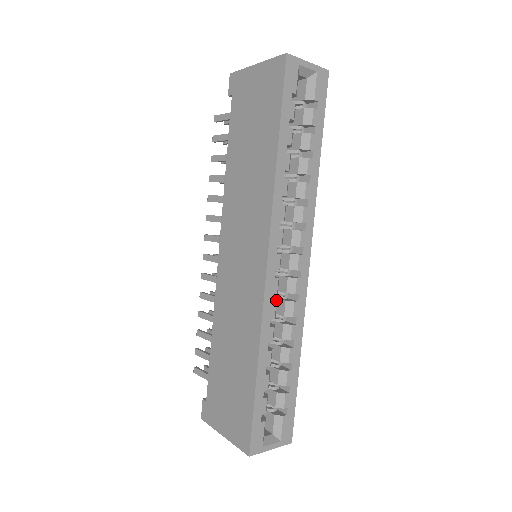
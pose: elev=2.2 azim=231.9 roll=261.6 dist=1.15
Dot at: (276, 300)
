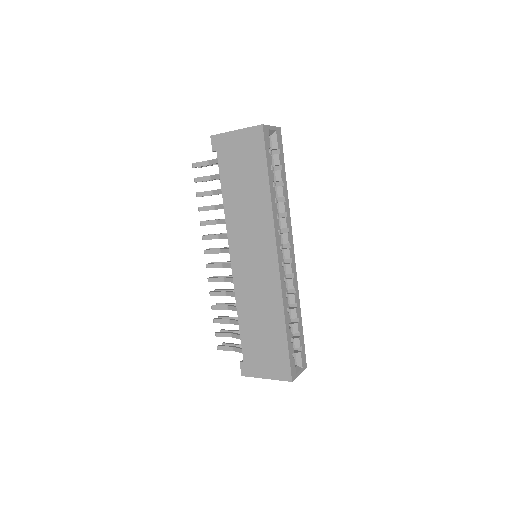
Dot at: occluded
